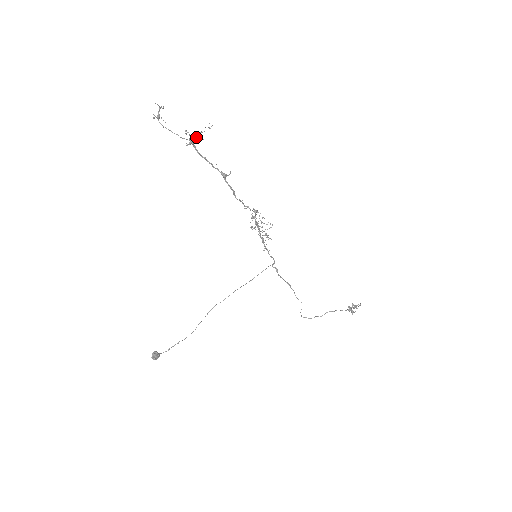
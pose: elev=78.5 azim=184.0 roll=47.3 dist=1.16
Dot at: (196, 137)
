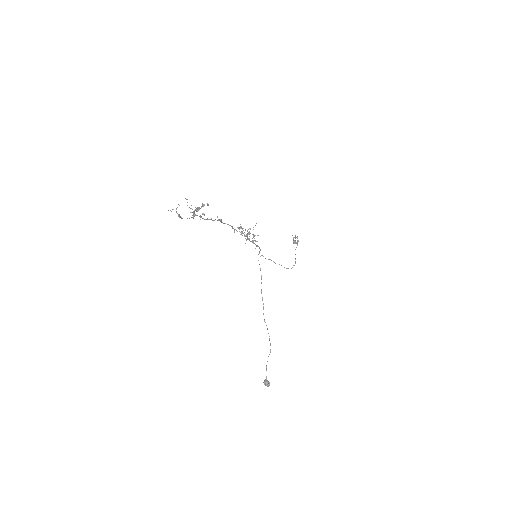
Dot at: (198, 210)
